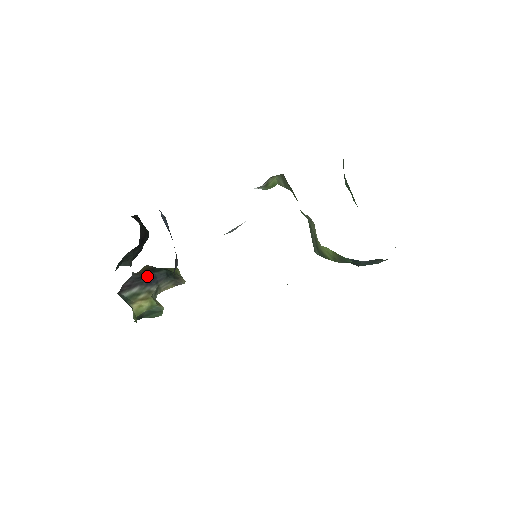
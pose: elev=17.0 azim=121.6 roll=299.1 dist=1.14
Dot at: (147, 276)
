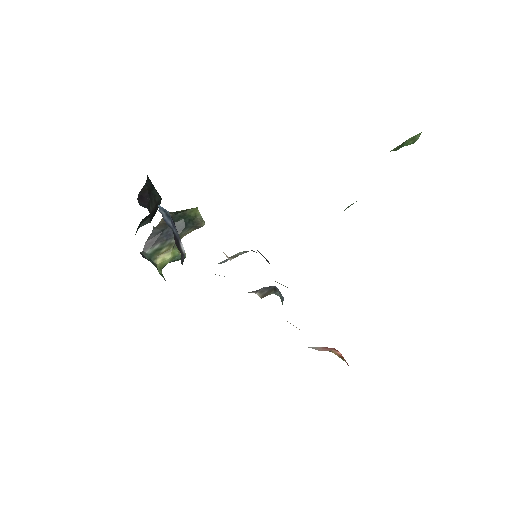
Dot at: (167, 229)
